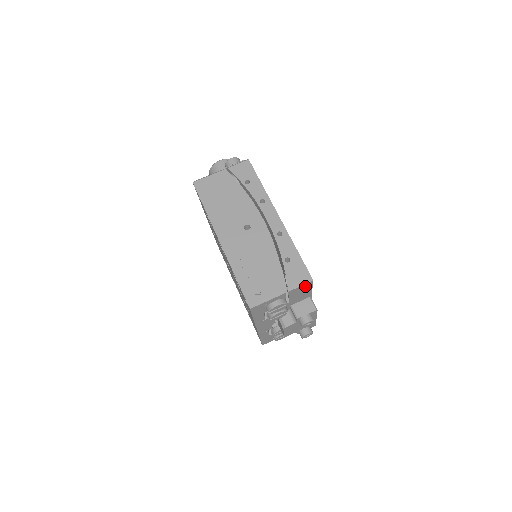
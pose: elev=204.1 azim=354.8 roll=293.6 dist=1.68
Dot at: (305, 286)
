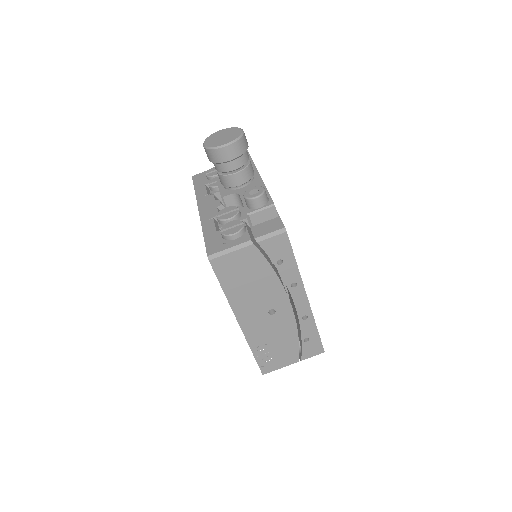
Dot at: occluded
